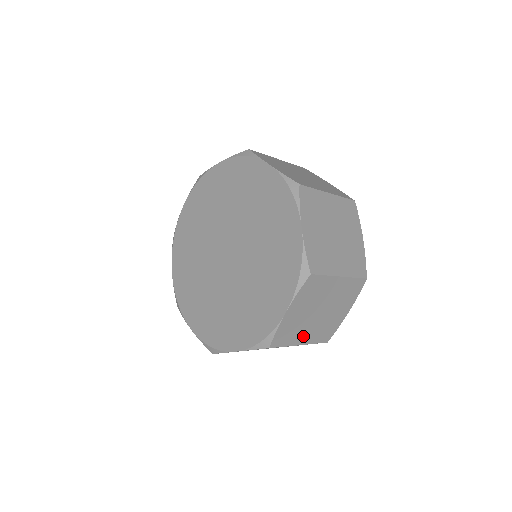
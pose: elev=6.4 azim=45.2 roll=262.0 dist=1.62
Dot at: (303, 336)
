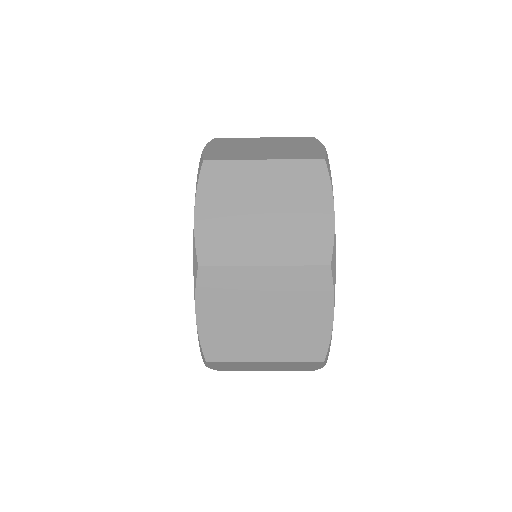
Dot at: (259, 250)
